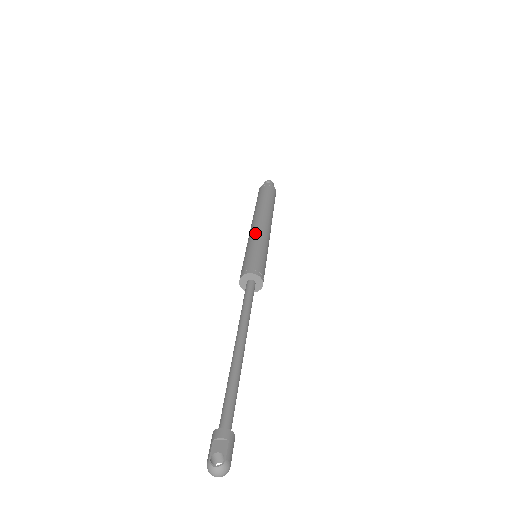
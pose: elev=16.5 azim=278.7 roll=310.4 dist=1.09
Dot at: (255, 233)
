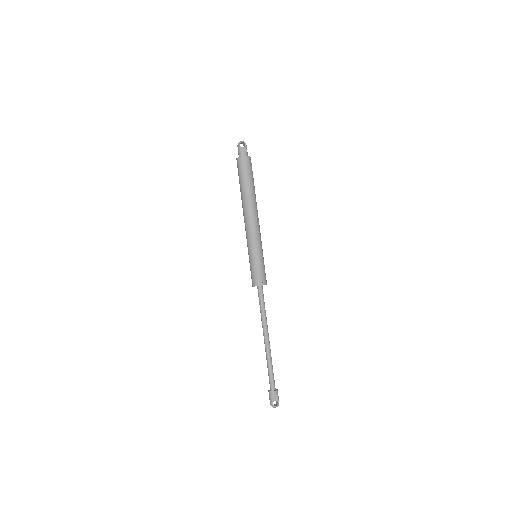
Dot at: (254, 238)
